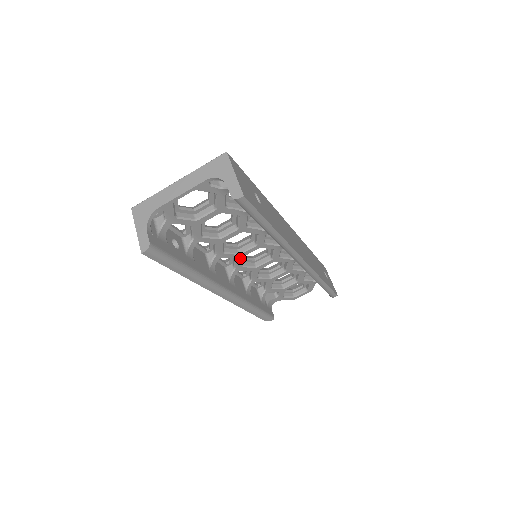
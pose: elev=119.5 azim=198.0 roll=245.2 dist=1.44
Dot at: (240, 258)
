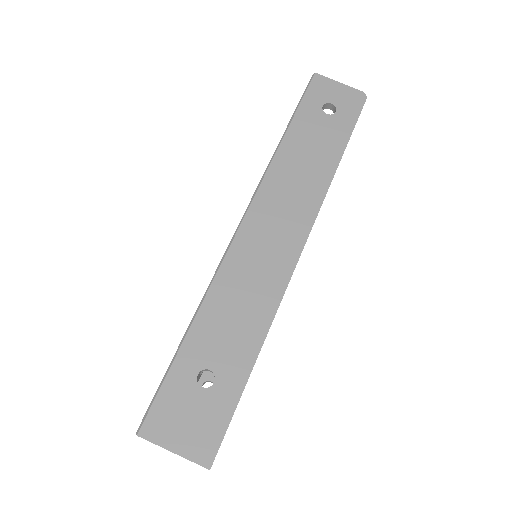
Dot at: occluded
